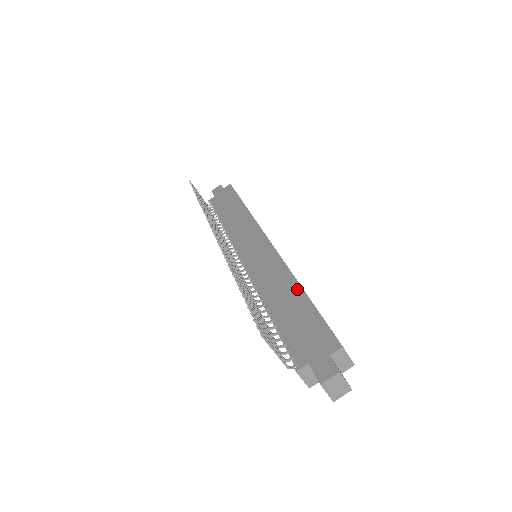
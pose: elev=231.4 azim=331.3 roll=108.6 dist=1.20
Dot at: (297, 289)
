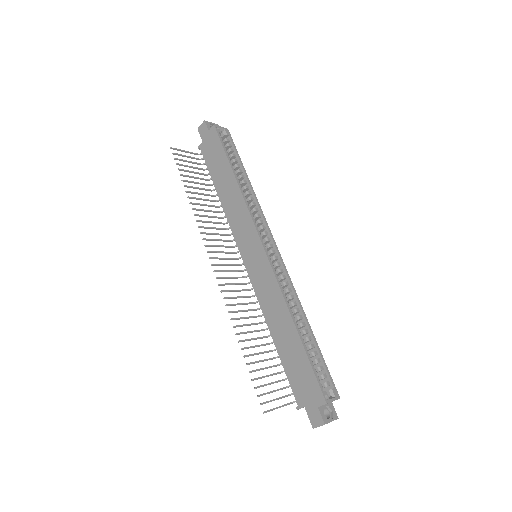
Dot at: (292, 327)
